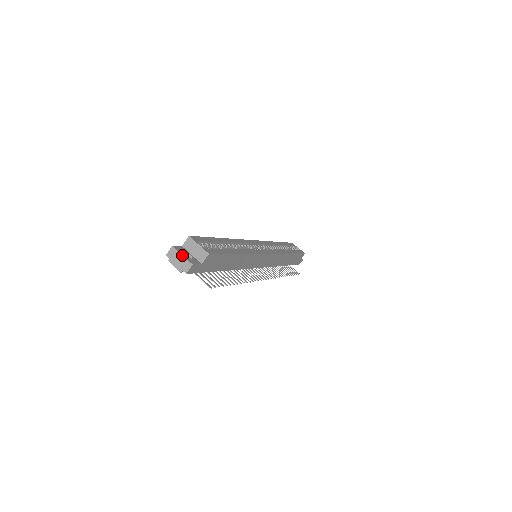
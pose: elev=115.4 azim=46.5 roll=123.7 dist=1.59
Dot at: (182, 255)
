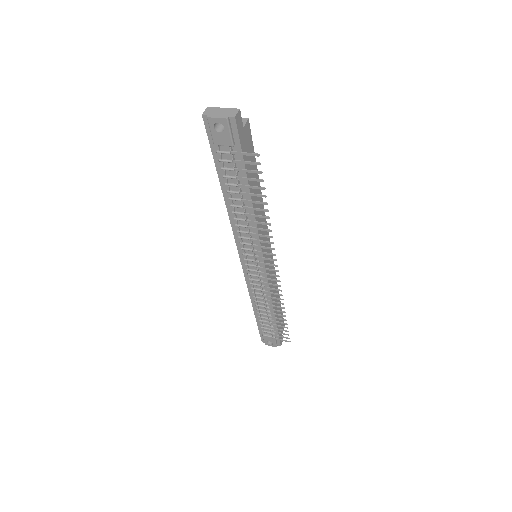
Dot at: (223, 108)
